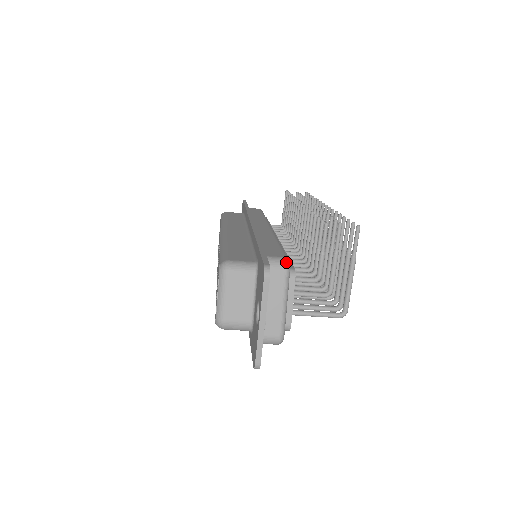
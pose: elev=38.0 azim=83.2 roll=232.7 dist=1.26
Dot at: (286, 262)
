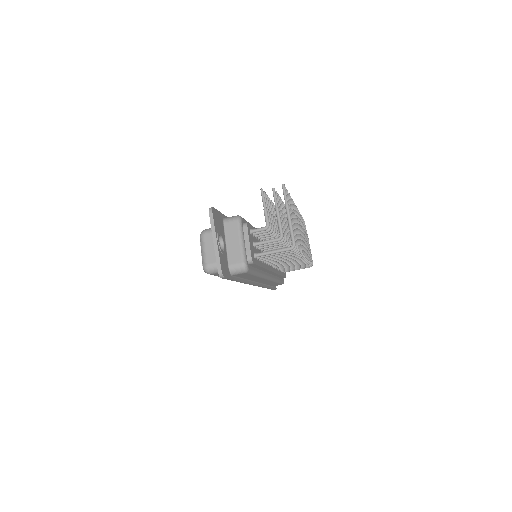
Dot at: (237, 216)
